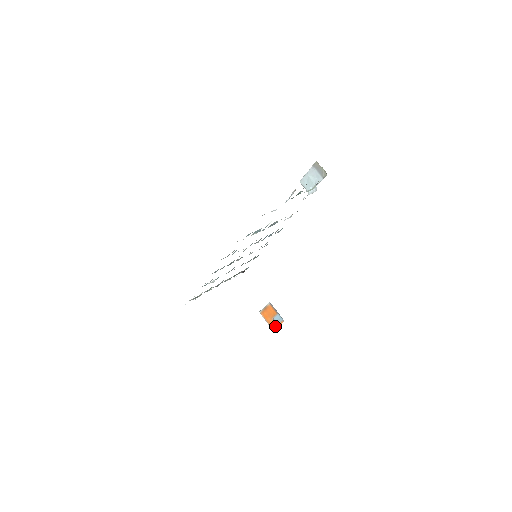
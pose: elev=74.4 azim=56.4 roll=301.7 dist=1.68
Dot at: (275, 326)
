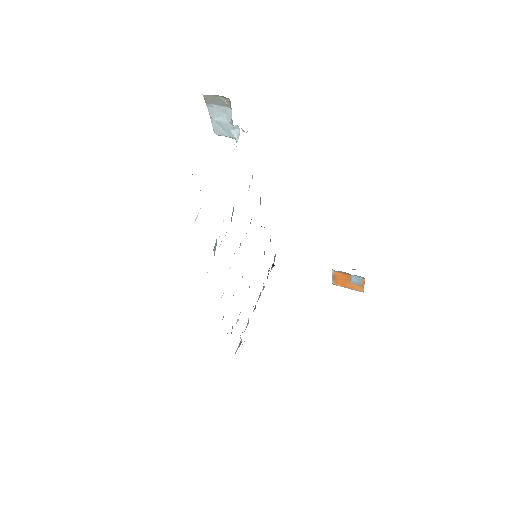
Dot at: (361, 288)
